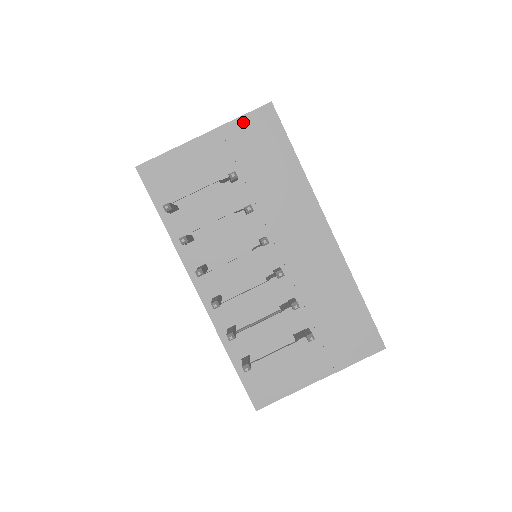
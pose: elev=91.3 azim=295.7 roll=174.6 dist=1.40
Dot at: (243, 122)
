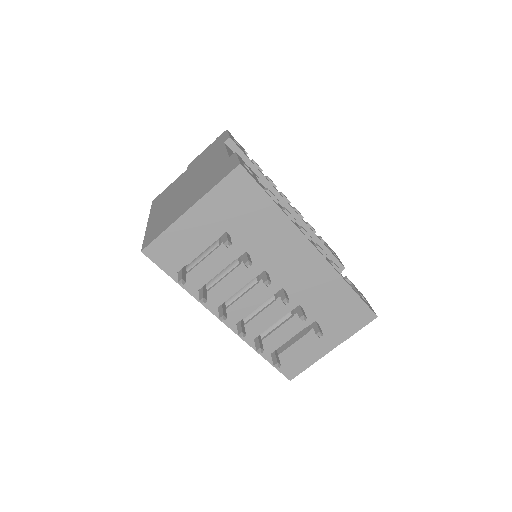
Dot at: (220, 189)
